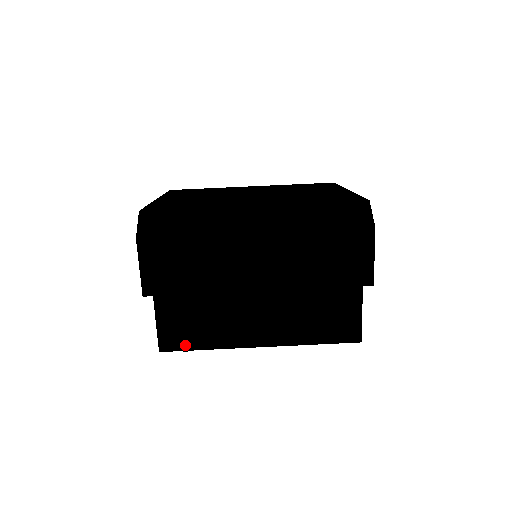
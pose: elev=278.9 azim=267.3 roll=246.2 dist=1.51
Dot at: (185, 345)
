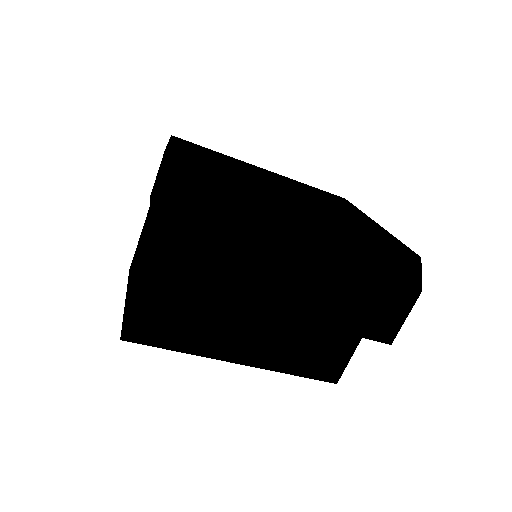
Dot at: (155, 340)
